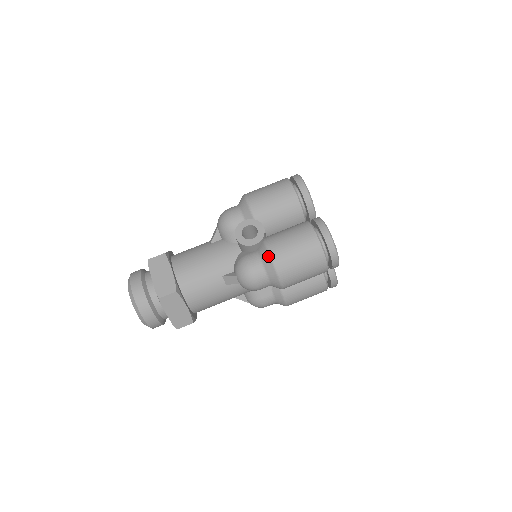
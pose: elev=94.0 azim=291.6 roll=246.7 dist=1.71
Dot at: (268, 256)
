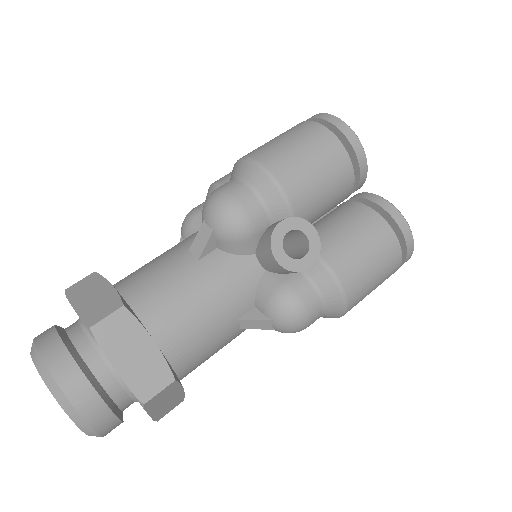
Dot at: (335, 284)
